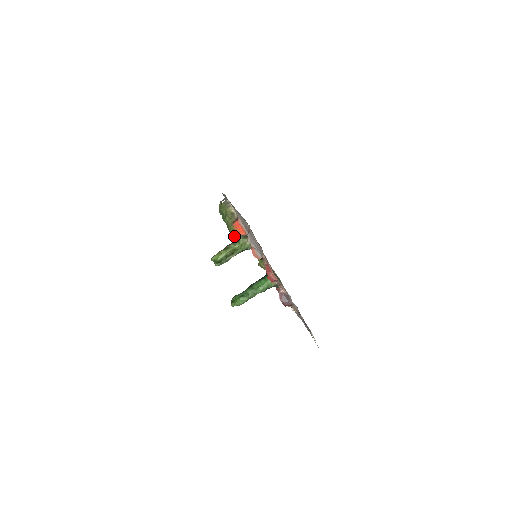
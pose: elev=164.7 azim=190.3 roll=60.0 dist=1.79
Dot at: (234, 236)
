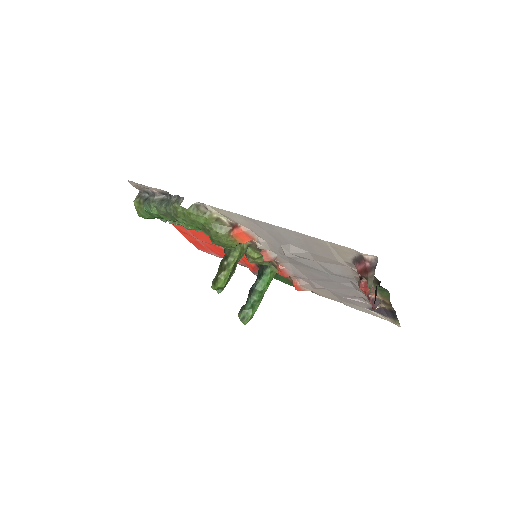
Dot at: (229, 247)
